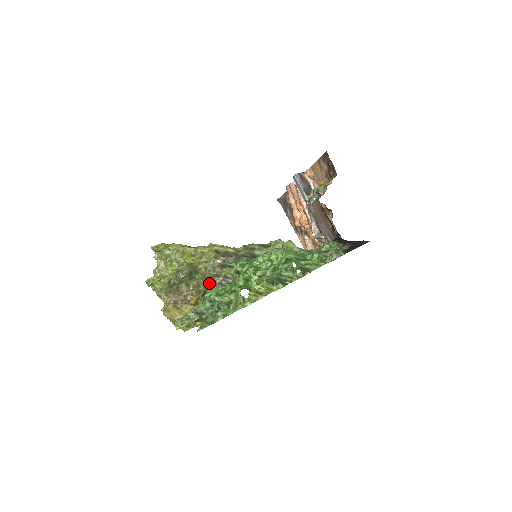
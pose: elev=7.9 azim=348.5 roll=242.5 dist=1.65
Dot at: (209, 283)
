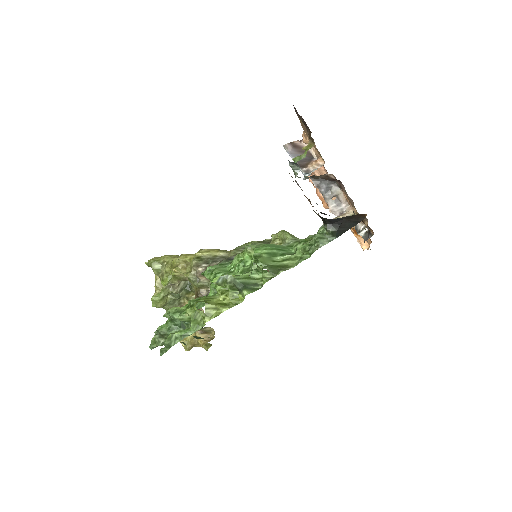
Dot at: (197, 296)
